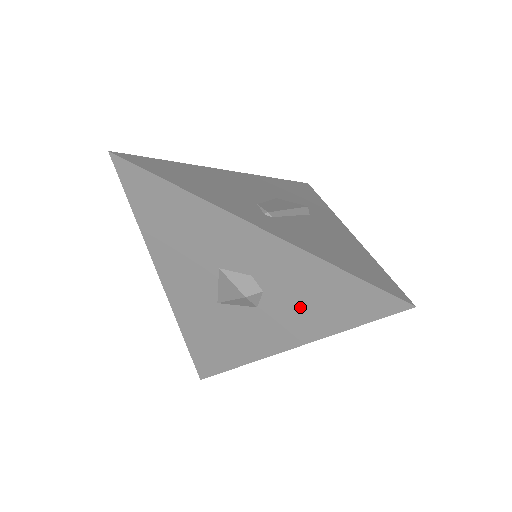
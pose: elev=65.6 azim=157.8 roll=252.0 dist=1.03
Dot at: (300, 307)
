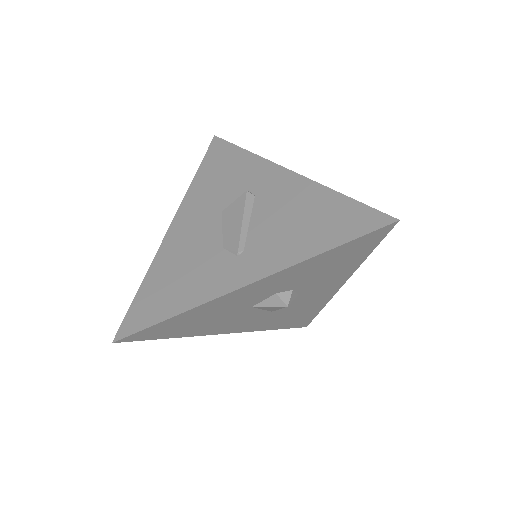
Dot at: (325, 275)
